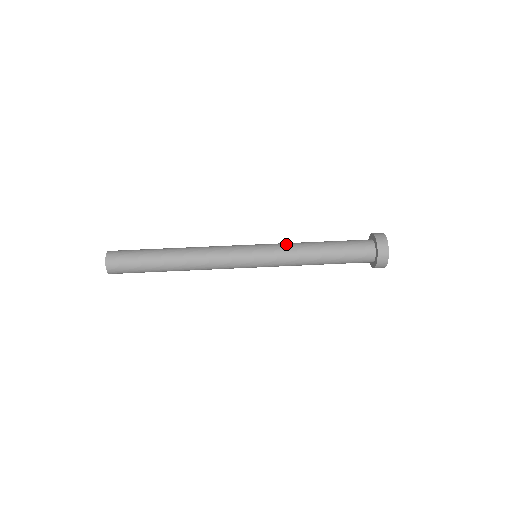
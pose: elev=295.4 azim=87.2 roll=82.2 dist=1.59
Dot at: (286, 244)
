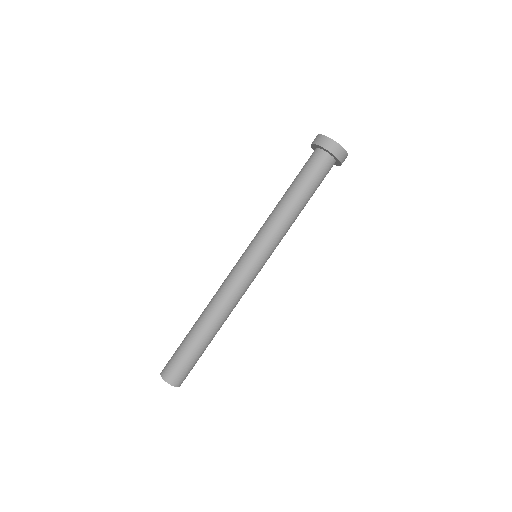
Dot at: (264, 223)
